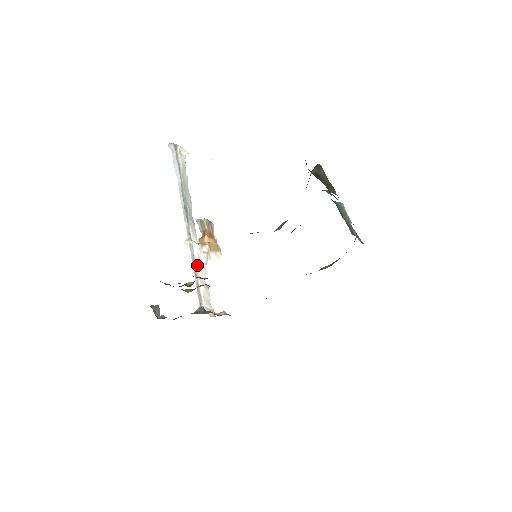
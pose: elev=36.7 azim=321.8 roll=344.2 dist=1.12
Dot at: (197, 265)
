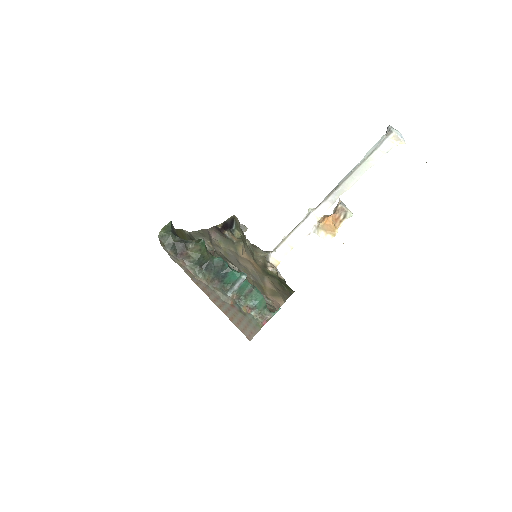
Dot at: (298, 229)
